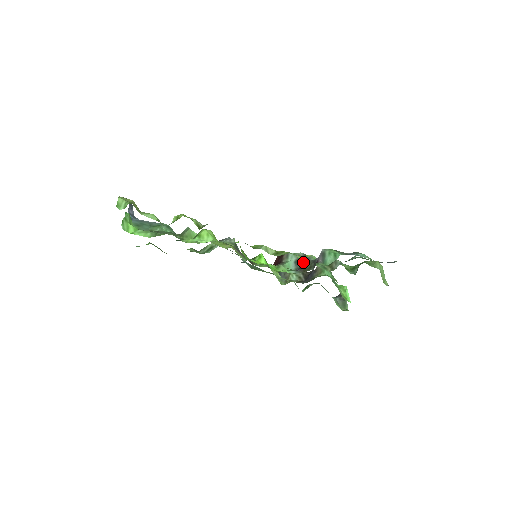
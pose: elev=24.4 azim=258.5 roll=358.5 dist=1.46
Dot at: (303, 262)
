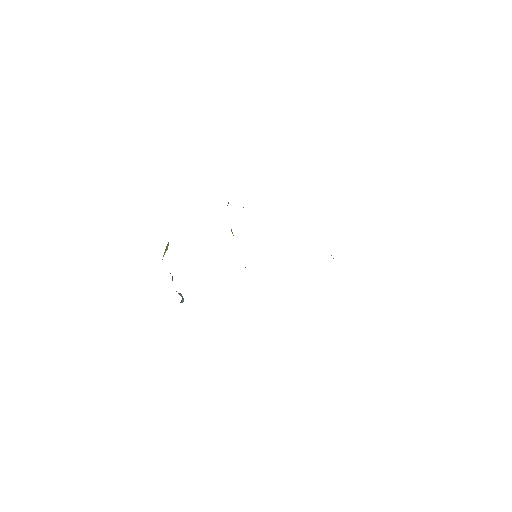
Dot at: occluded
